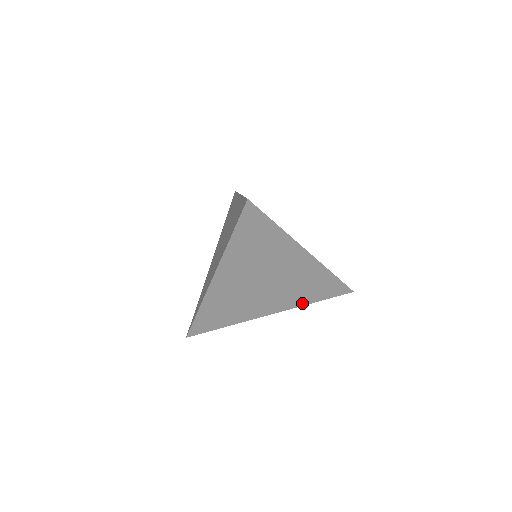
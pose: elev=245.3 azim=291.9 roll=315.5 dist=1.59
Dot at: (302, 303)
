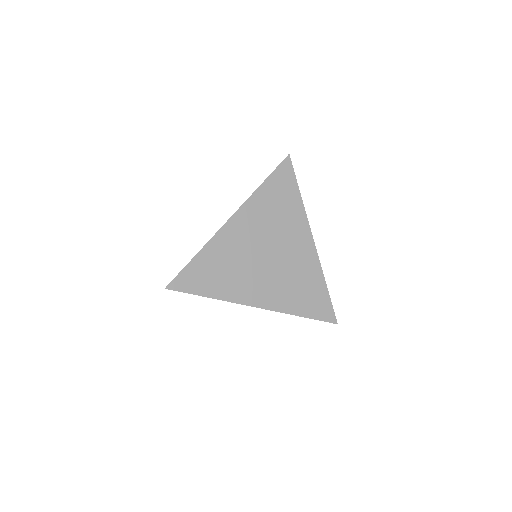
Dot at: (289, 310)
